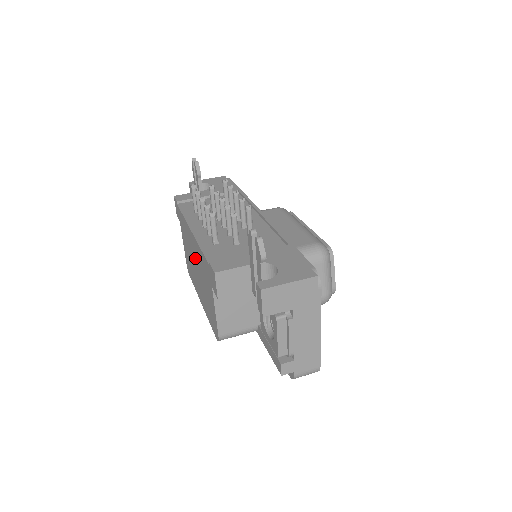
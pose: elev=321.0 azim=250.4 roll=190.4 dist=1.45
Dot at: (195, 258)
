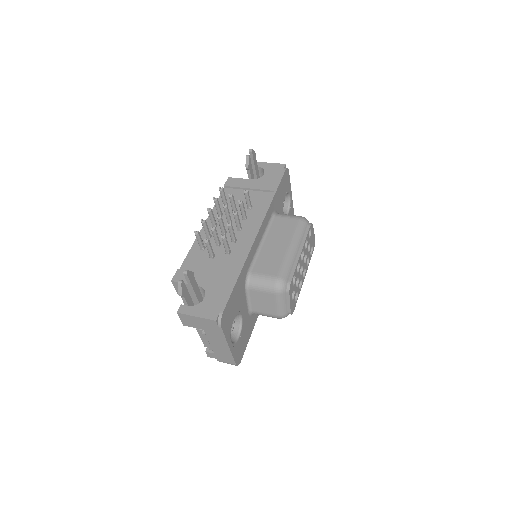
Dot at: occluded
